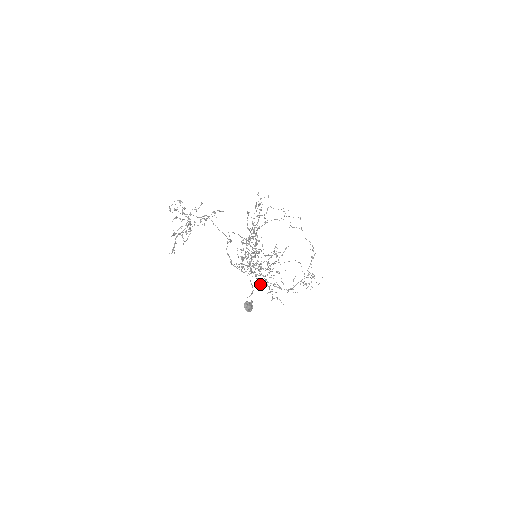
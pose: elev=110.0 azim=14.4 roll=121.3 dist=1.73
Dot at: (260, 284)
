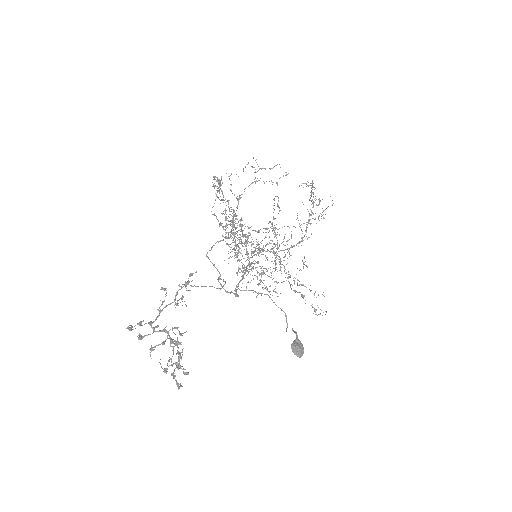
Dot at: occluded
